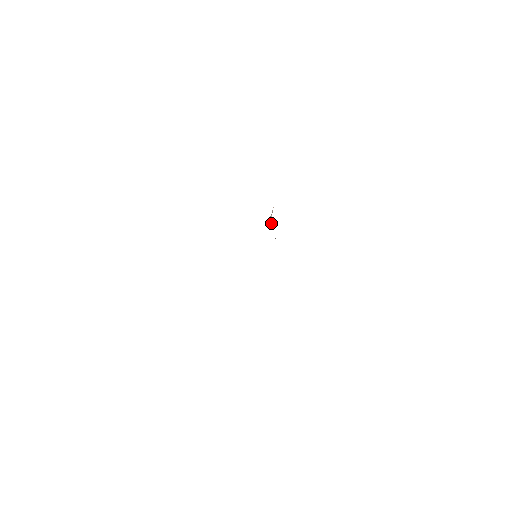
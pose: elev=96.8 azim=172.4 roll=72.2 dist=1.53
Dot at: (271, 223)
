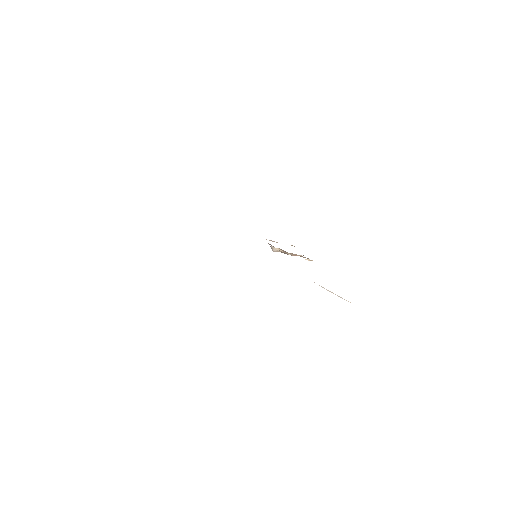
Dot at: occluded
